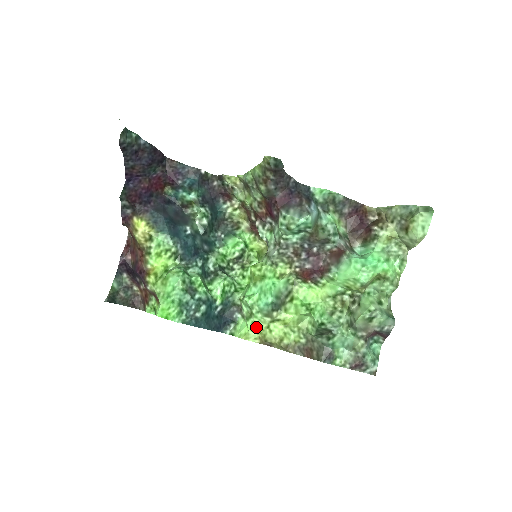
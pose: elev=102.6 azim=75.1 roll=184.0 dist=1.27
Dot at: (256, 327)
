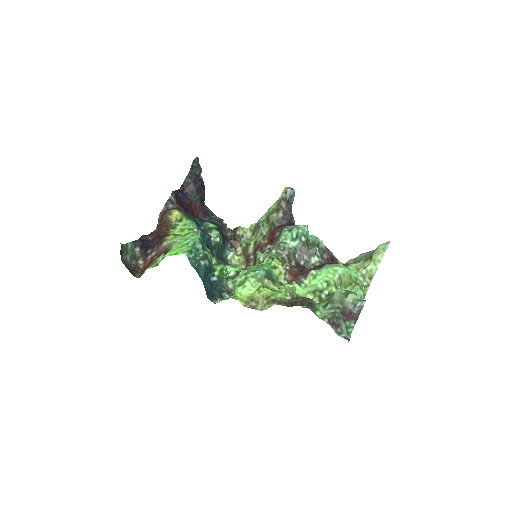
Dot at: (246, 291)
